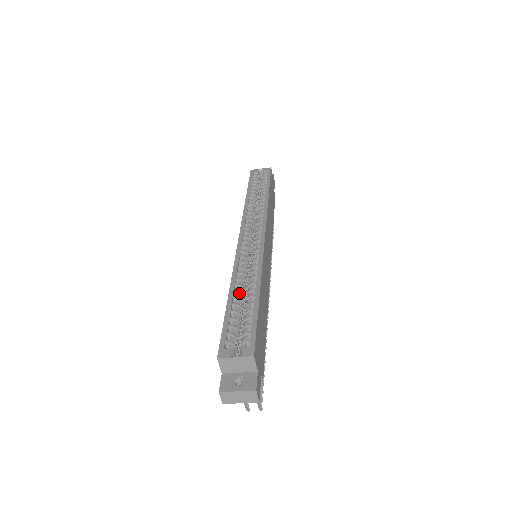
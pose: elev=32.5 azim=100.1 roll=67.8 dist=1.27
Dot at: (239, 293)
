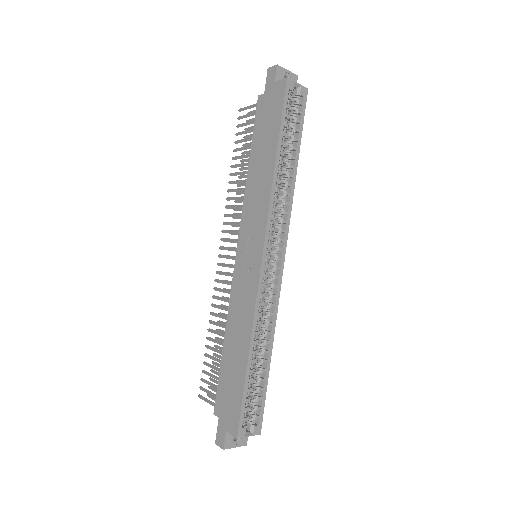
Dot at: (255, 353)
